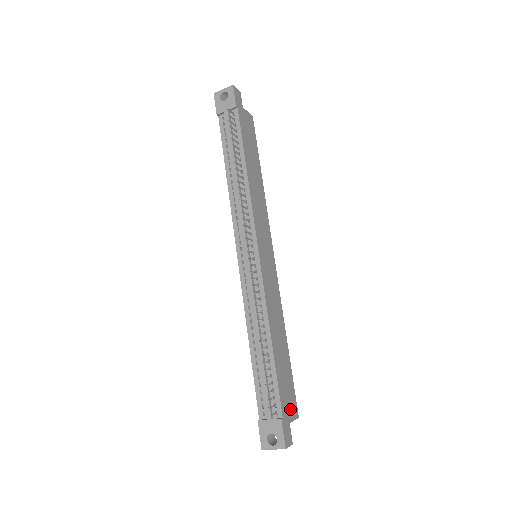
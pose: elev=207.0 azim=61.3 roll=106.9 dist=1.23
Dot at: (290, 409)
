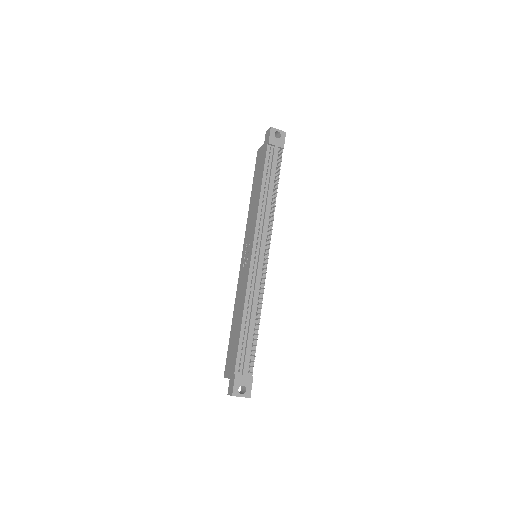
Dot at: occluded
